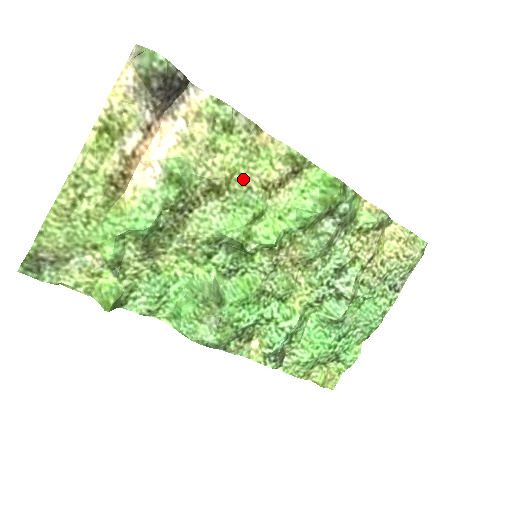
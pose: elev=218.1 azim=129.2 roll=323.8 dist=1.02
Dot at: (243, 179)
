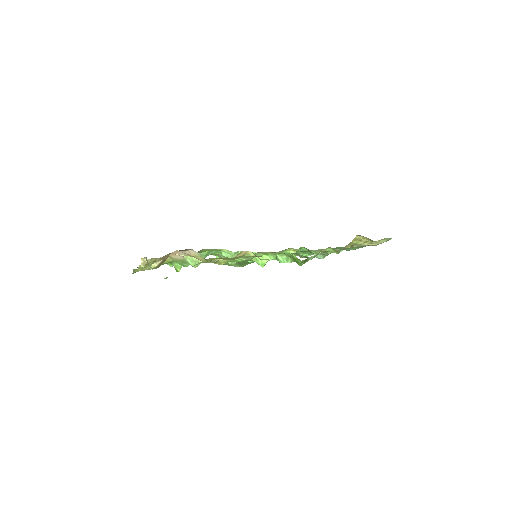
Dot at: occluded
